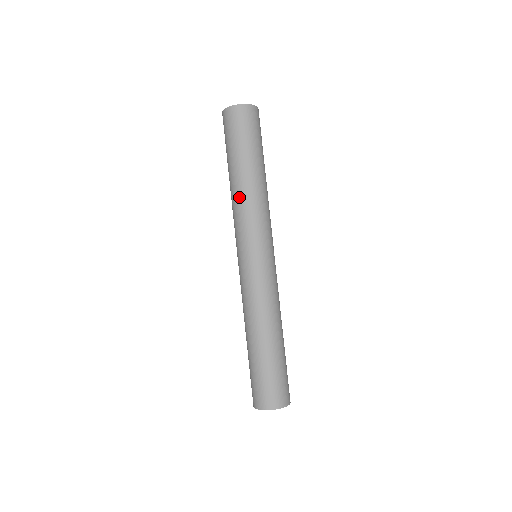
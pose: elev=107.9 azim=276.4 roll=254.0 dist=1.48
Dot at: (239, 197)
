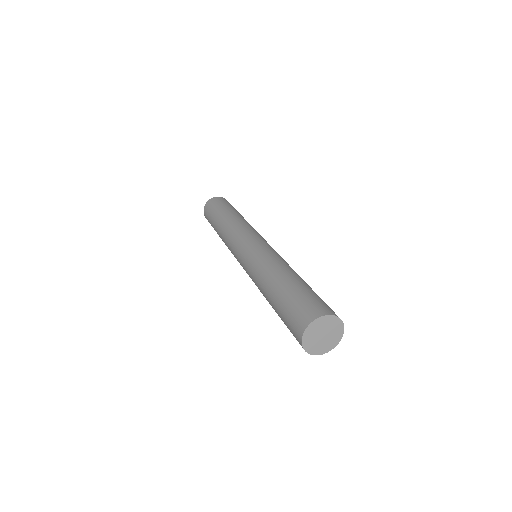
Dot at: (230, 223)
